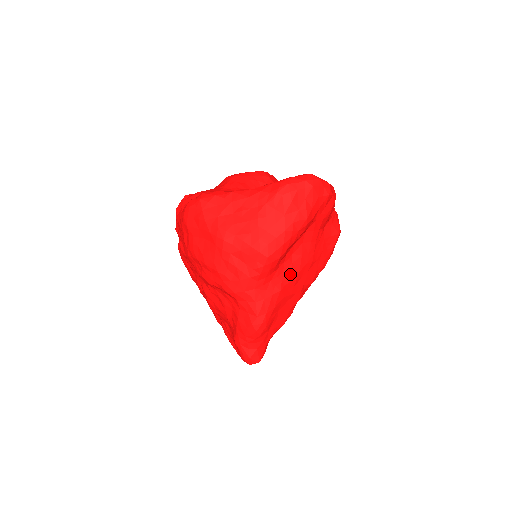
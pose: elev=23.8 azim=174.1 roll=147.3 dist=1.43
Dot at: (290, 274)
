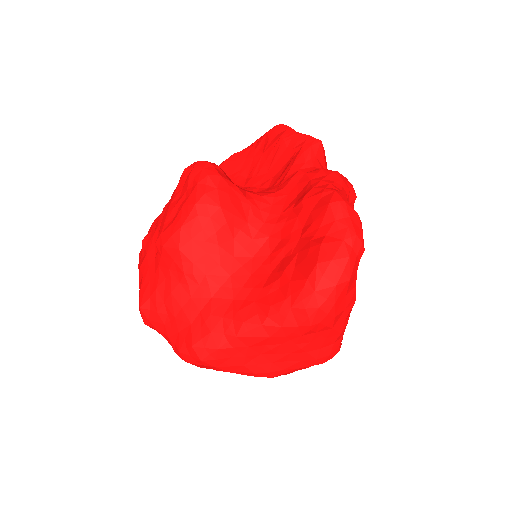
Dot at: occluded
